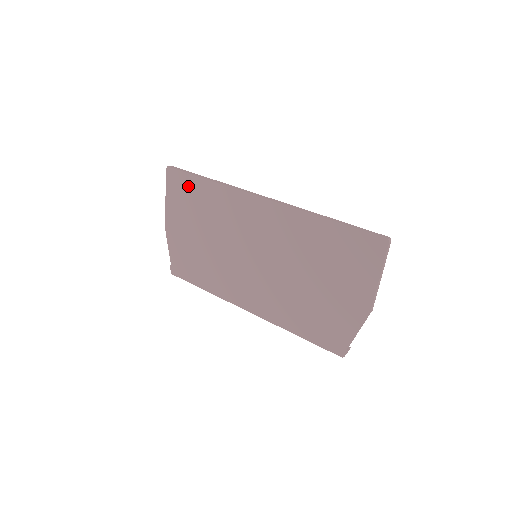
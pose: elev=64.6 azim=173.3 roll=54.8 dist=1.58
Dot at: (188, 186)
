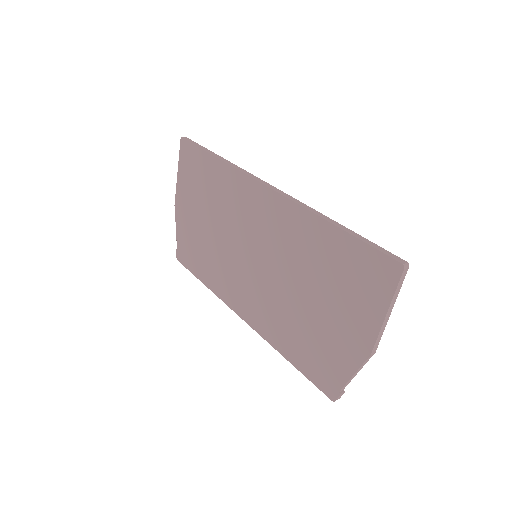
Dot at: (198, 162)
